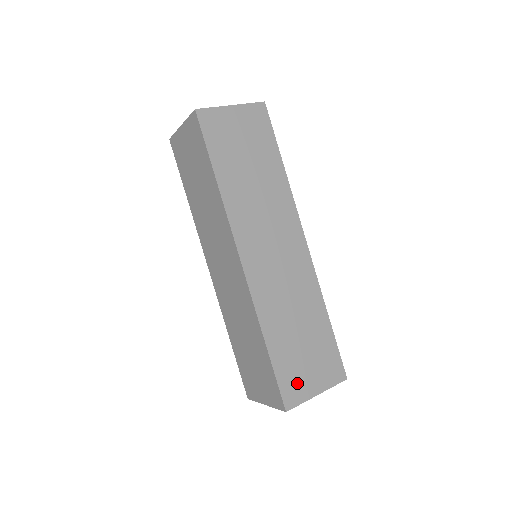
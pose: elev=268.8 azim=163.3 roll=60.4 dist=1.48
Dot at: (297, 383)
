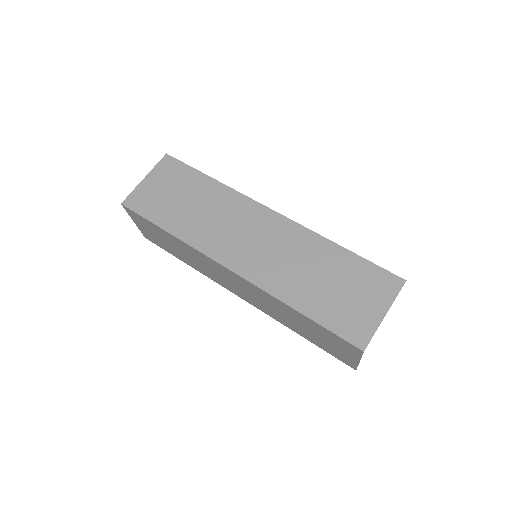
Dot at: occluded
